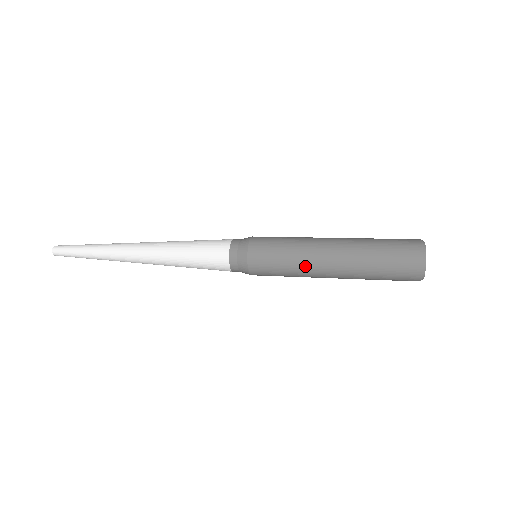
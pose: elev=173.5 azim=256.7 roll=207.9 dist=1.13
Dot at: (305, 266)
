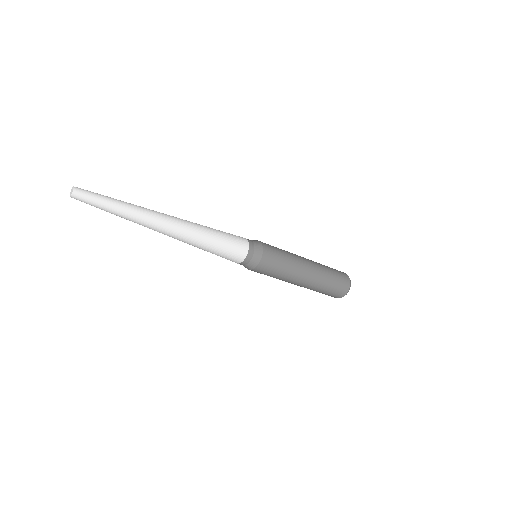
Dot at: (296, 264)
